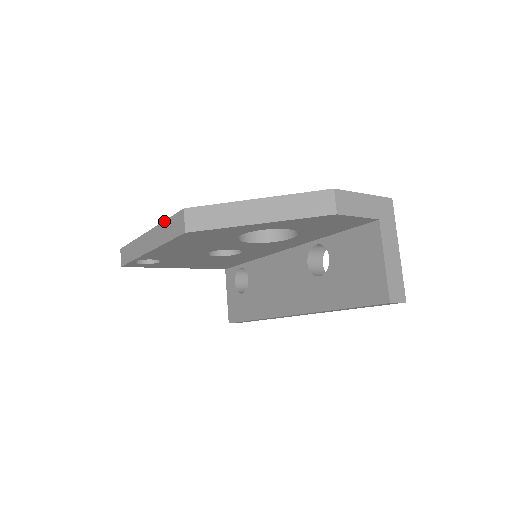
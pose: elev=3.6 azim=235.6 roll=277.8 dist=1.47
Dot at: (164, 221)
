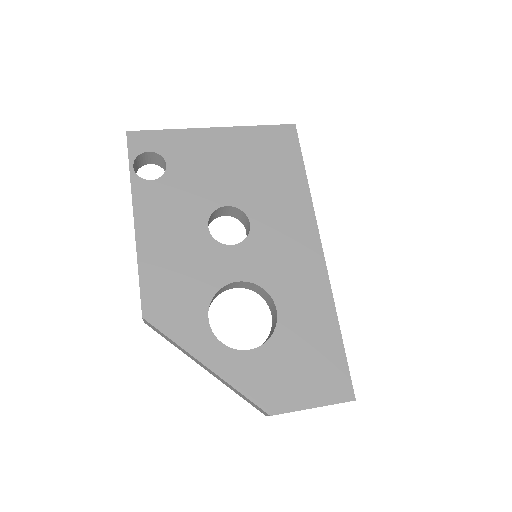
Dot at: occluded
